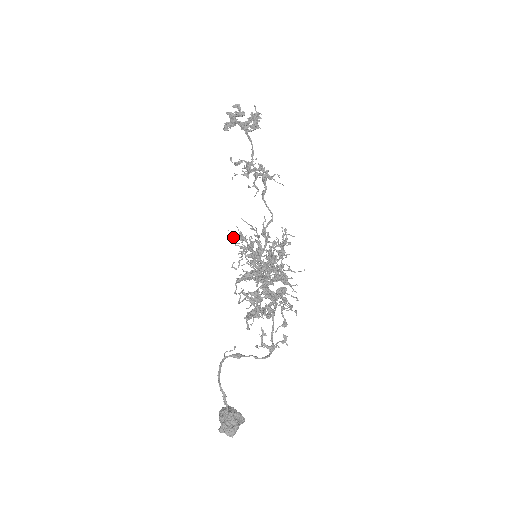
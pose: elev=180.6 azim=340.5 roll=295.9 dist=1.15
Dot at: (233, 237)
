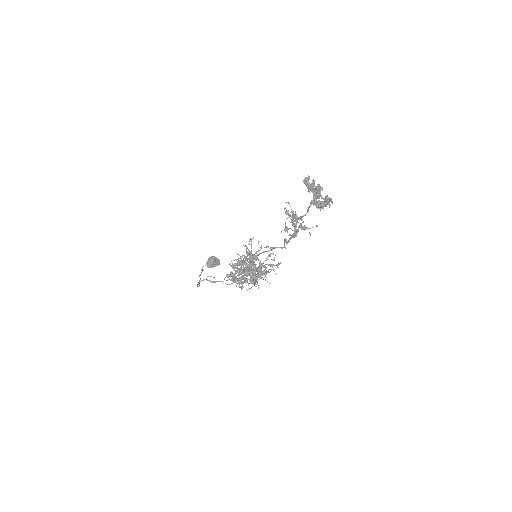
Dot at: (246, 248)
